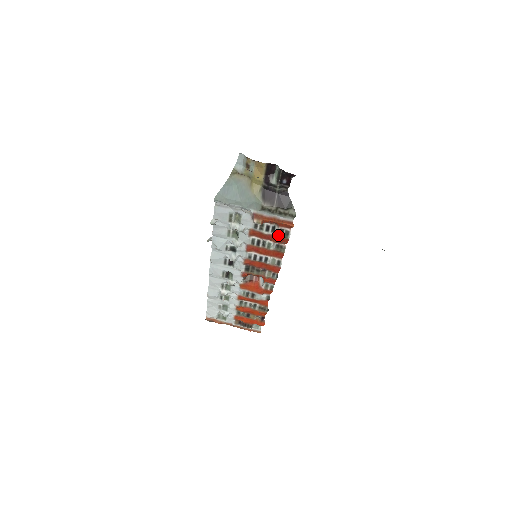
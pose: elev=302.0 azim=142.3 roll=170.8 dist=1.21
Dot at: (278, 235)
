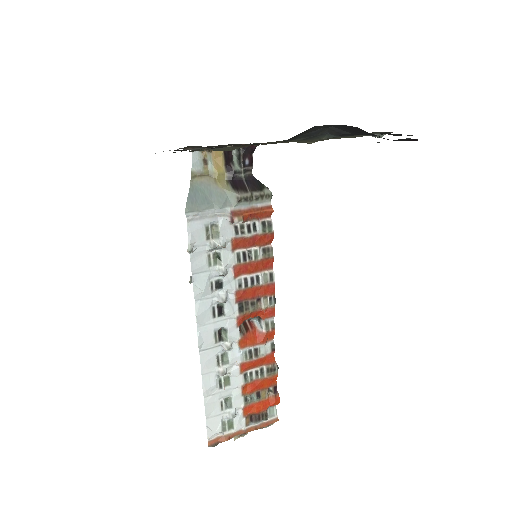
Dot at: (262, 232)
